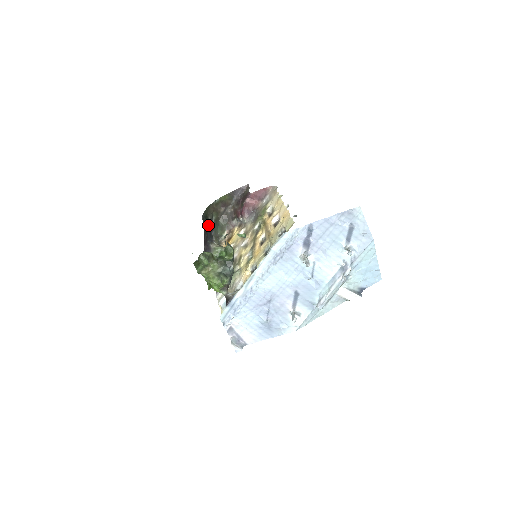
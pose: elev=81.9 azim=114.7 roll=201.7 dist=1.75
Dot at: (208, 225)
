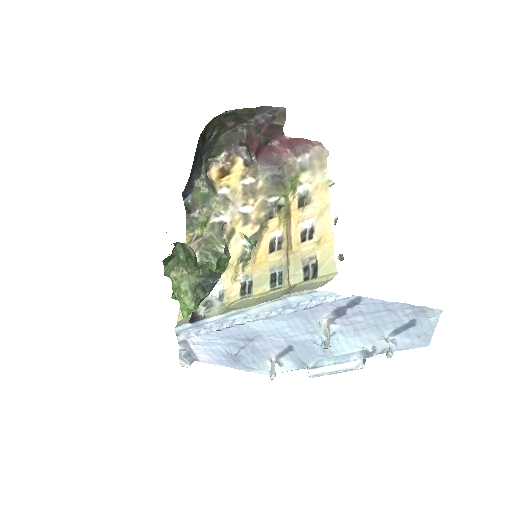
Dot at: (202, 145)
